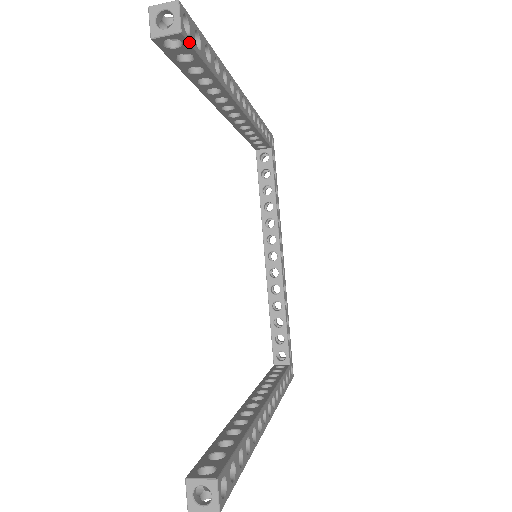
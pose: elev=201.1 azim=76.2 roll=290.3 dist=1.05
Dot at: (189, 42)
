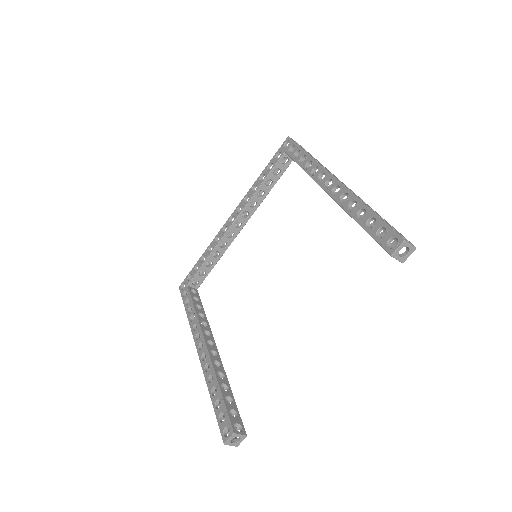
Dot at: occluded
